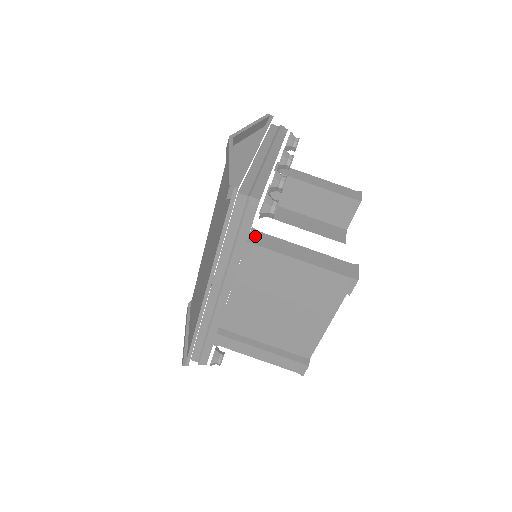
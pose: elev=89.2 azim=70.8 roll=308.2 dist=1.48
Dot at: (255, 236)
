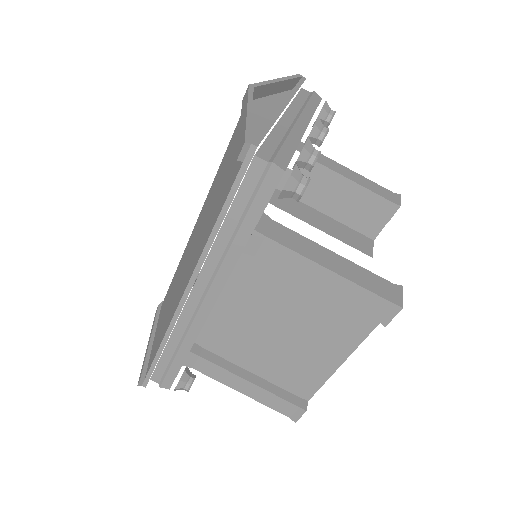
Dot at: (266, 225)
